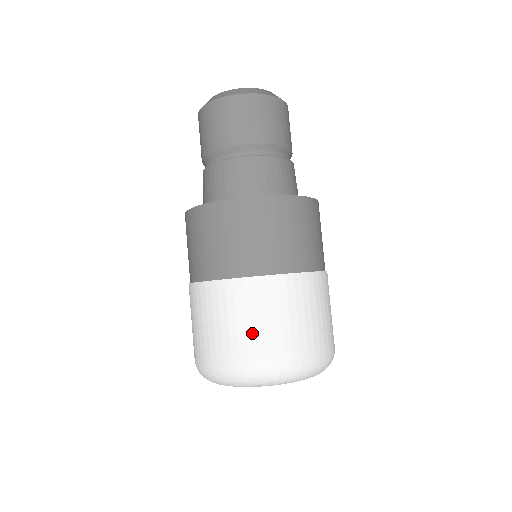
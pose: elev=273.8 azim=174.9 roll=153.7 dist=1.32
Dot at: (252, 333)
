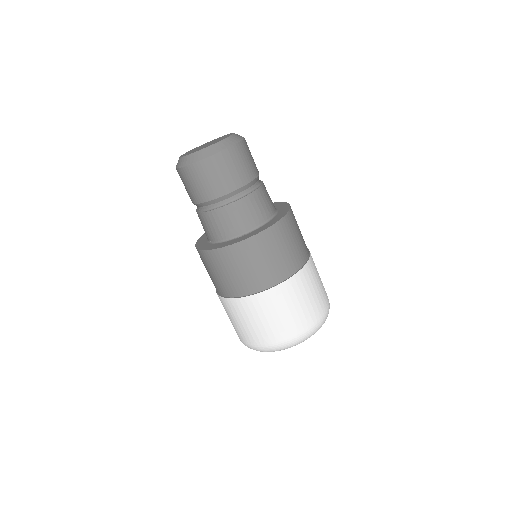
Dot at: (234, 325)
